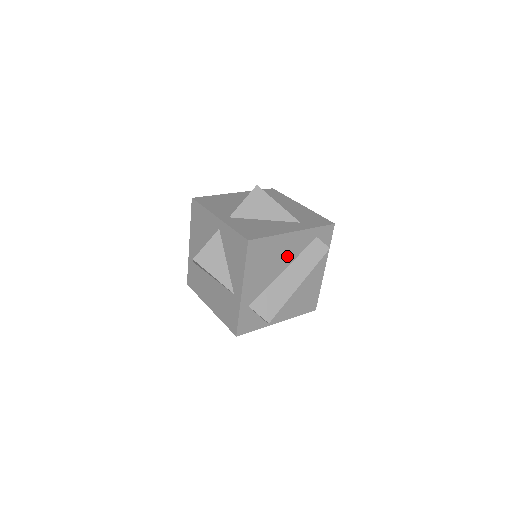
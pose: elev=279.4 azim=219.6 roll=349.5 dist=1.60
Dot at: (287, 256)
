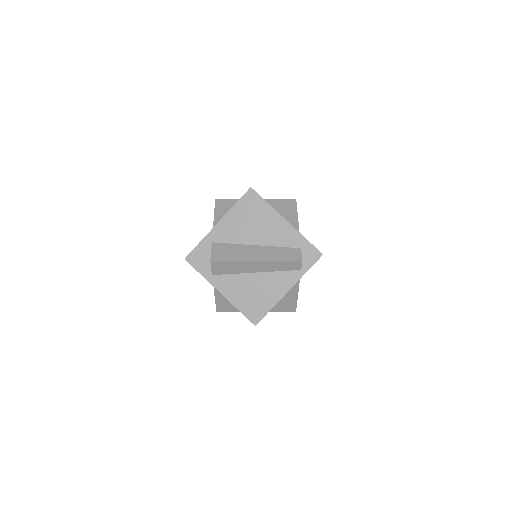
Dot at: (268, 236)
